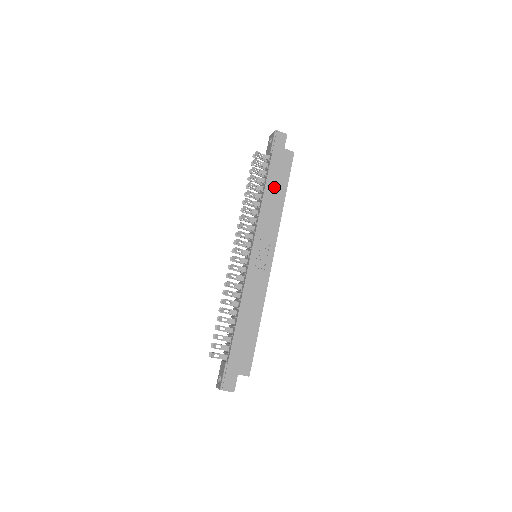
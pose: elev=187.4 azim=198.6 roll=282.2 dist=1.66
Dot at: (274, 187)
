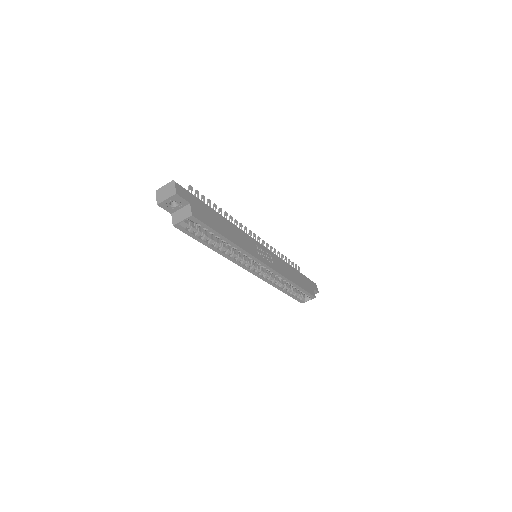
Dot at: (297, 276)
